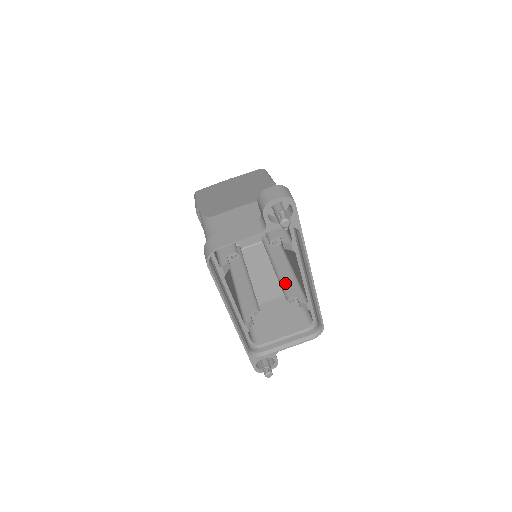
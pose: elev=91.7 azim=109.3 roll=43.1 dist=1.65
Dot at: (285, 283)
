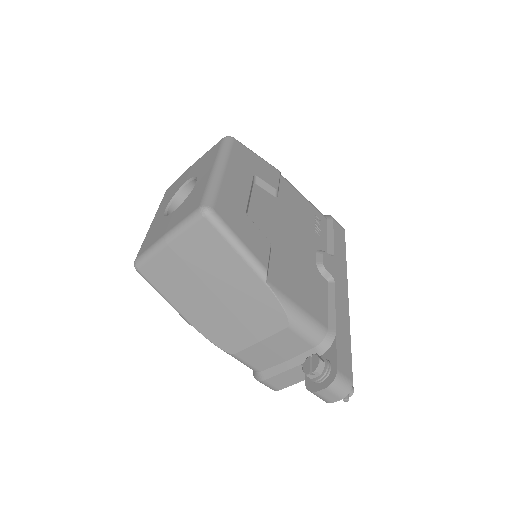
Dot at: occluded
